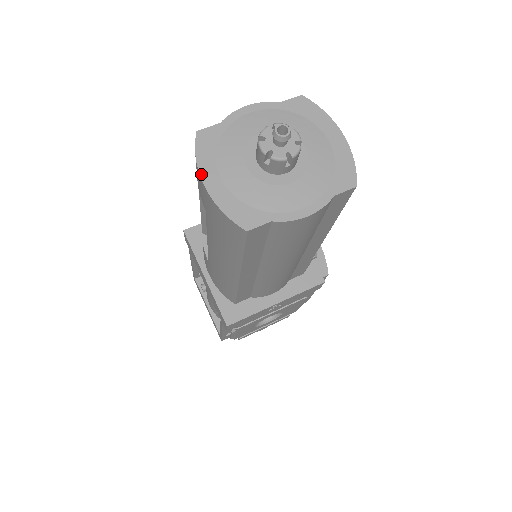
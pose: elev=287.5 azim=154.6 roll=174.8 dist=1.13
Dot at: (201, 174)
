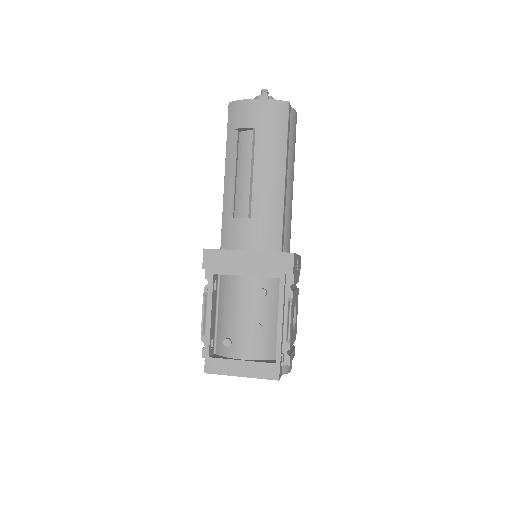
Dot at: (251, 99)
